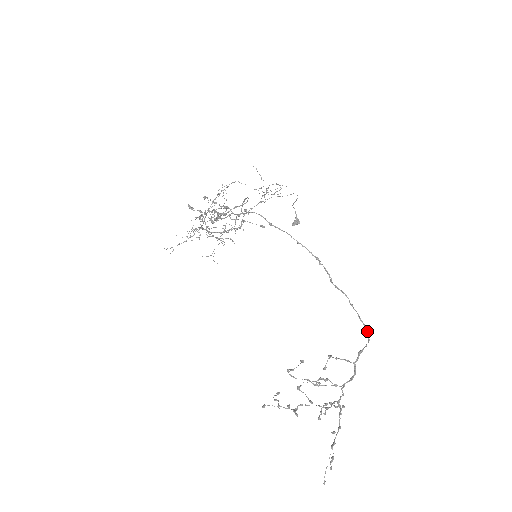
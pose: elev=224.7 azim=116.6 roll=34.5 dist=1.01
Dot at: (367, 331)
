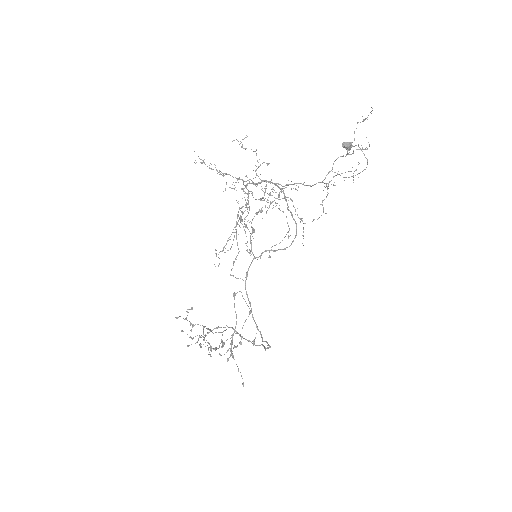
Dot at: occluded
